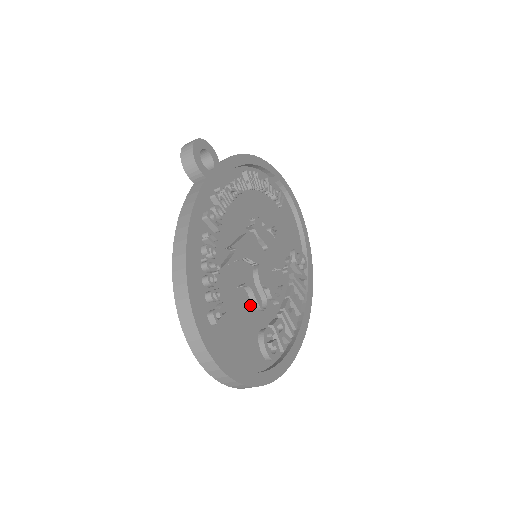
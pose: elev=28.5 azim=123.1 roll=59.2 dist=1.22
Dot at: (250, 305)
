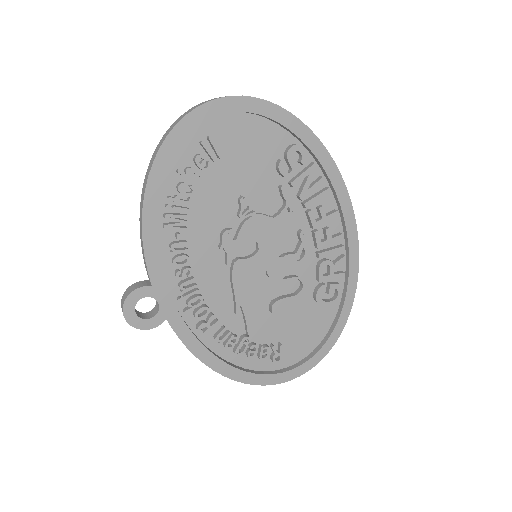
Dot at: (290, 298)
